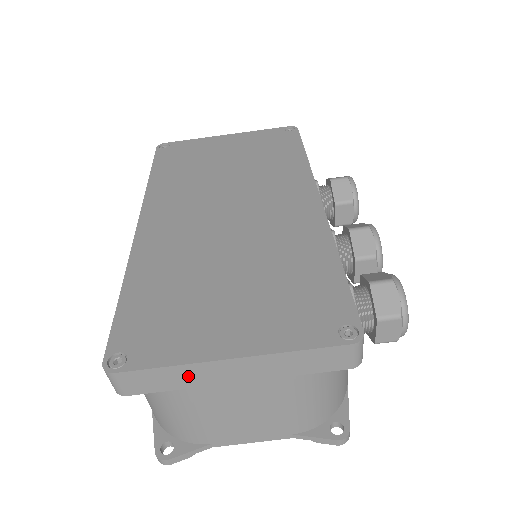
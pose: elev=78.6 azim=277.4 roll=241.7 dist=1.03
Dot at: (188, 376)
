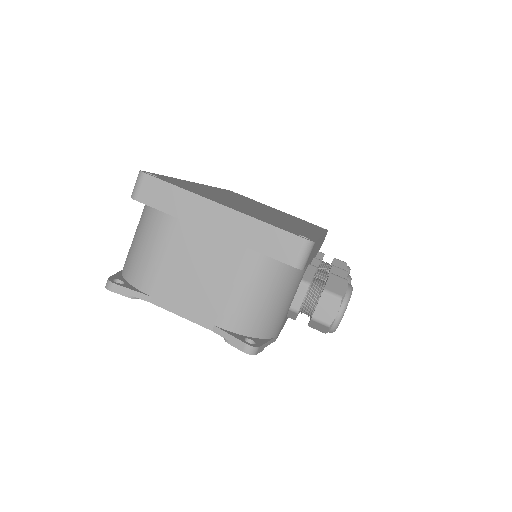
Dot at: (186, 205)
